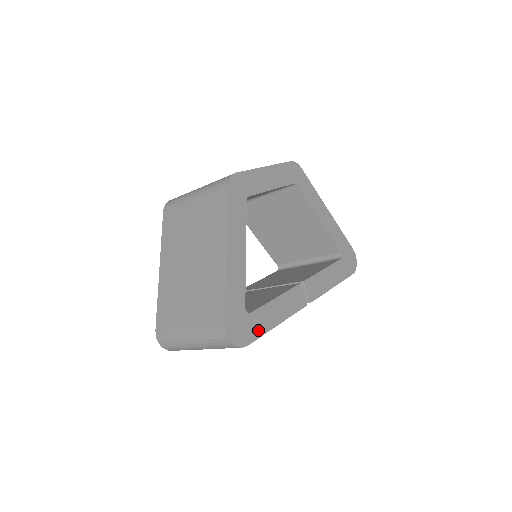
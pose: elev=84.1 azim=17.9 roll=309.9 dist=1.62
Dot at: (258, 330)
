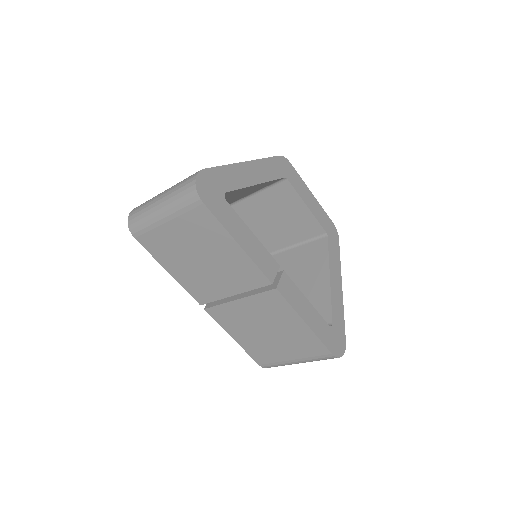
Dot at: (220, 215)
